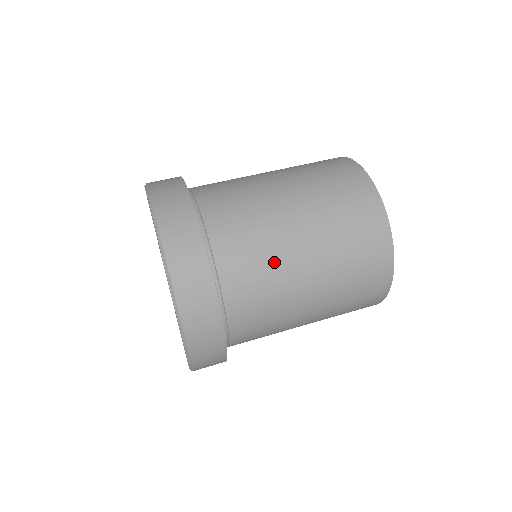
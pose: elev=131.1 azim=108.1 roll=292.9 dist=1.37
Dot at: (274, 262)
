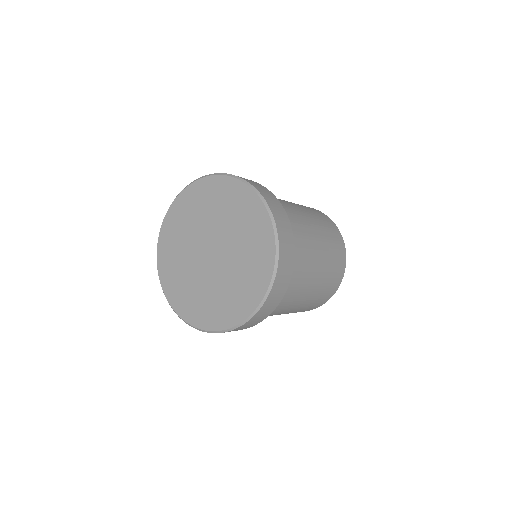
Dot at: (305, 233)
